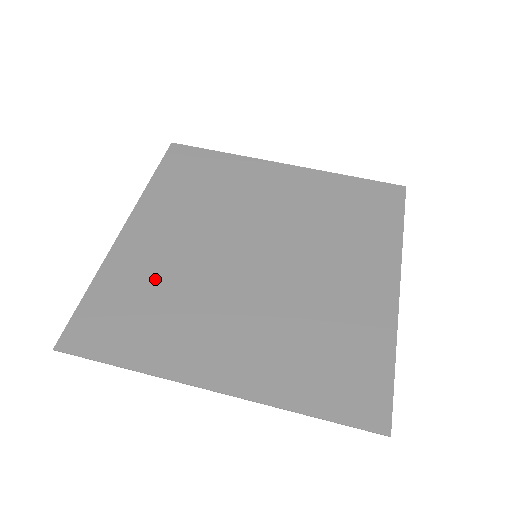
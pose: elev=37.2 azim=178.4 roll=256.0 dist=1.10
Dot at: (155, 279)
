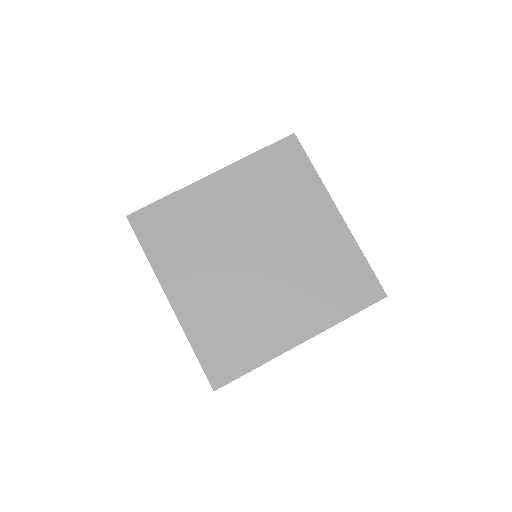
Dot at: (198, 221)
